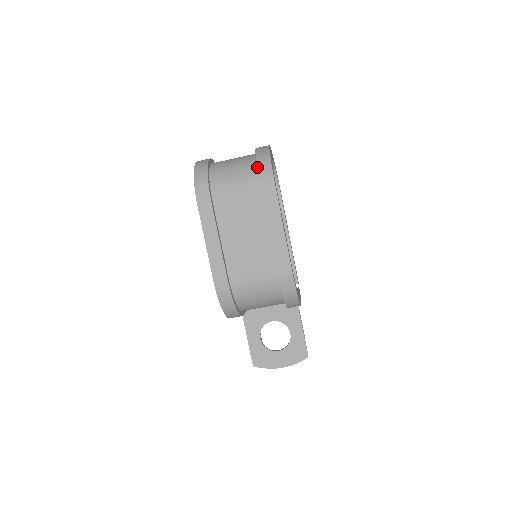
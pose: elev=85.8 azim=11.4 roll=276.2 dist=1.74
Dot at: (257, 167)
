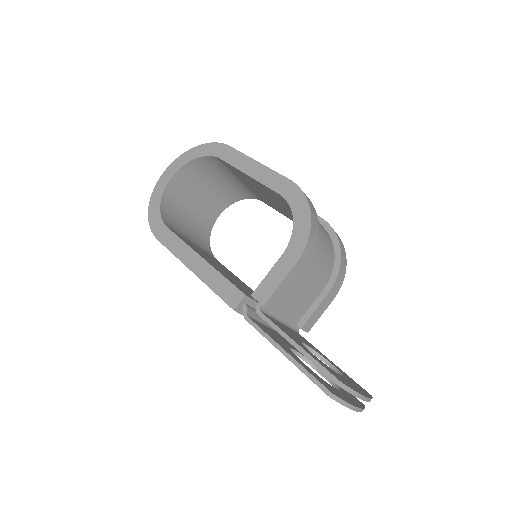
Dot at: occluded
